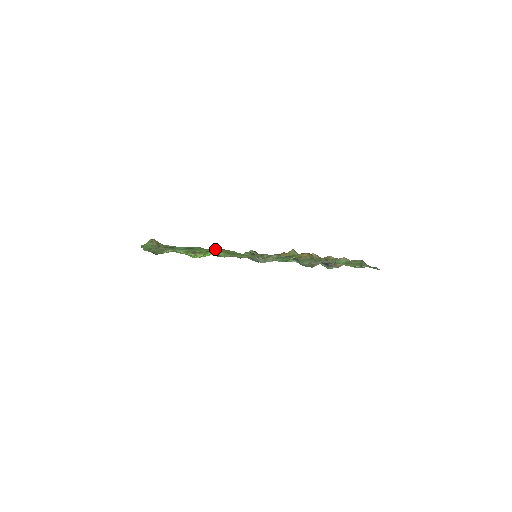
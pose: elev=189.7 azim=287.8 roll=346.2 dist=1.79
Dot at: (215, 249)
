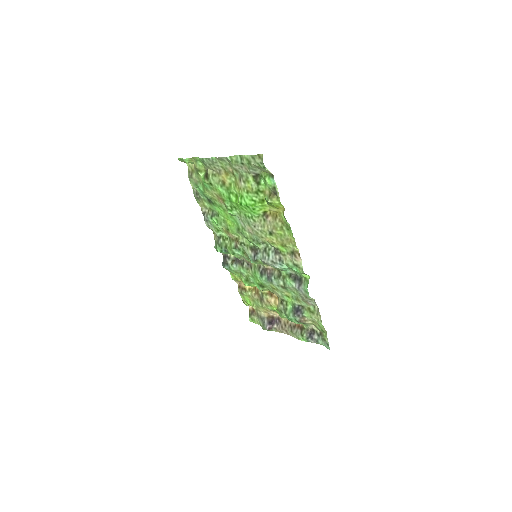
Dot at: (280, 211)
